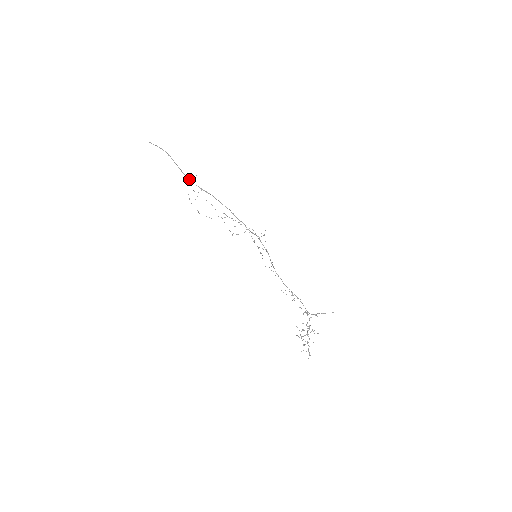
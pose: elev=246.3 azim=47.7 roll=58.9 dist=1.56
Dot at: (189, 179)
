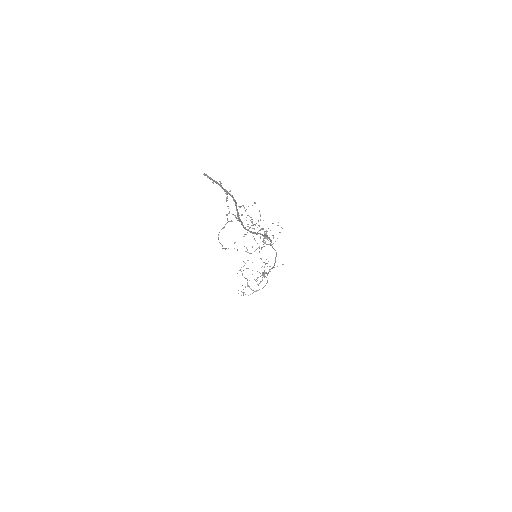
Dot at: (243, 226)
